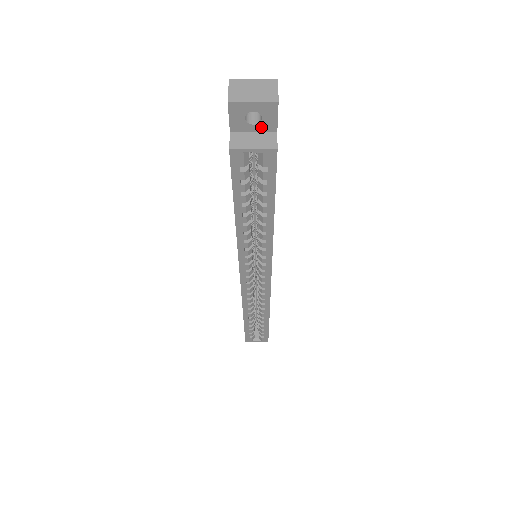
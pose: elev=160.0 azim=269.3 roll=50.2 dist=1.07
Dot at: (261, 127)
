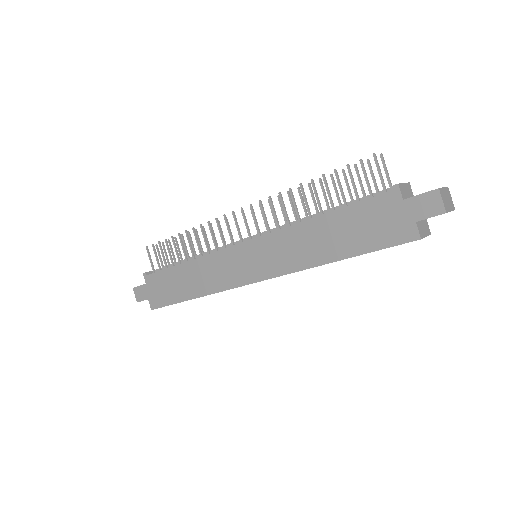
Dot at: occluded
